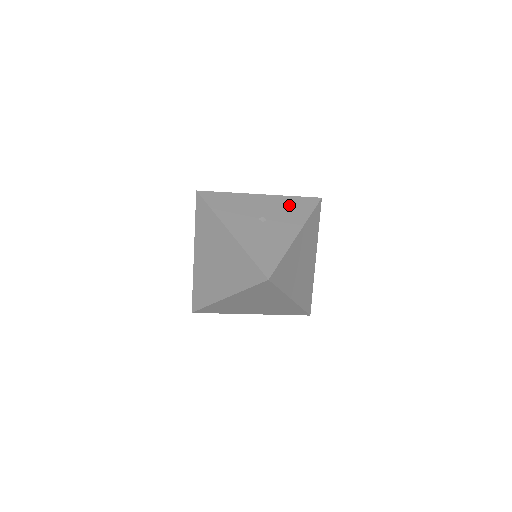
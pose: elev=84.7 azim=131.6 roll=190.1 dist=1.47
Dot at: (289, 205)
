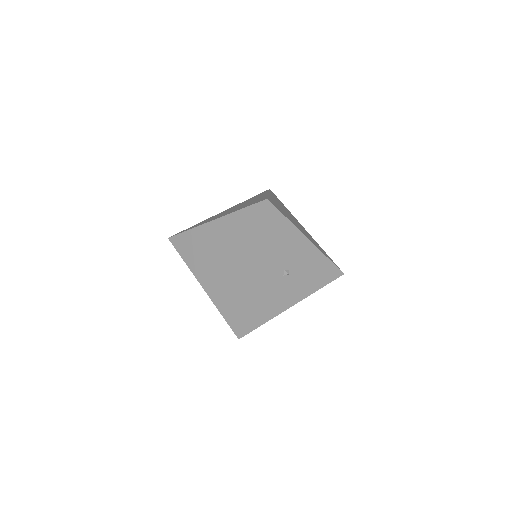
Dot at: (317, 268)
